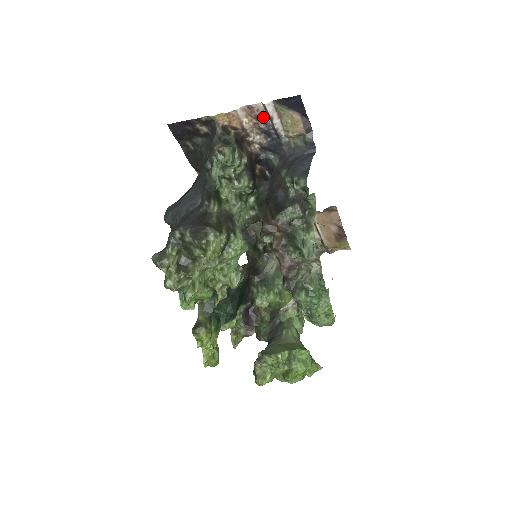
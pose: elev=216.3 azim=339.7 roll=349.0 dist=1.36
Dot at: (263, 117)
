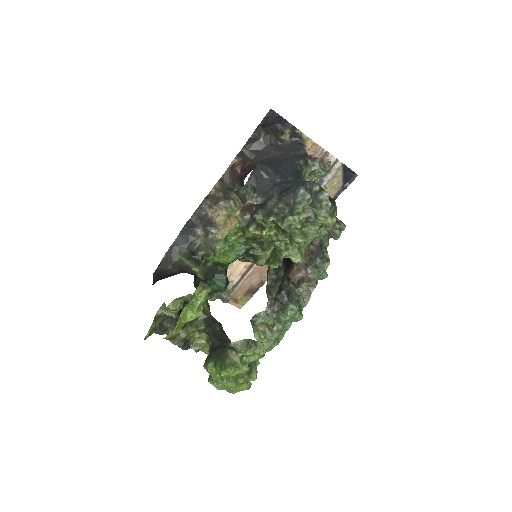
Dot at: occluded
